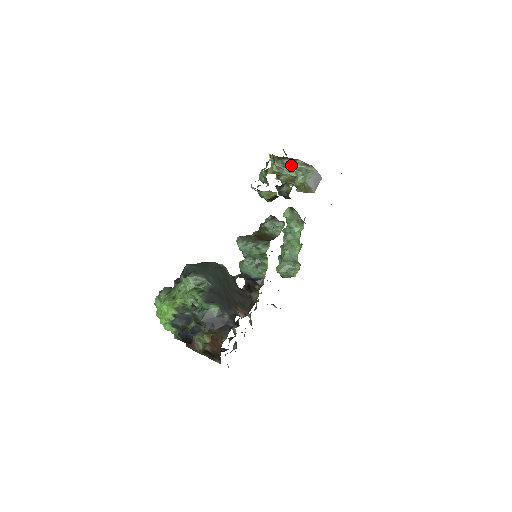
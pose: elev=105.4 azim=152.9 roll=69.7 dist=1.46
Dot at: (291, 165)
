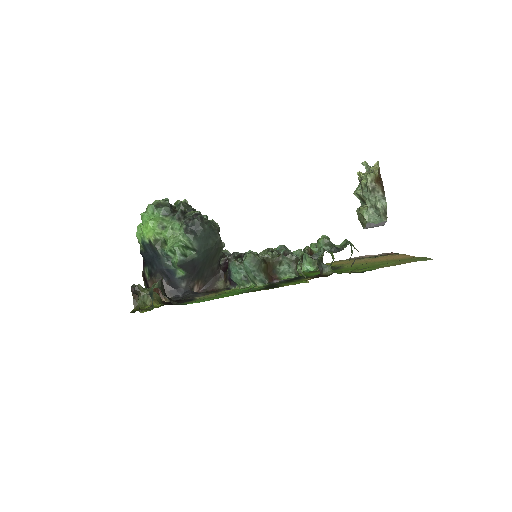
Dot at: (376, 197)
